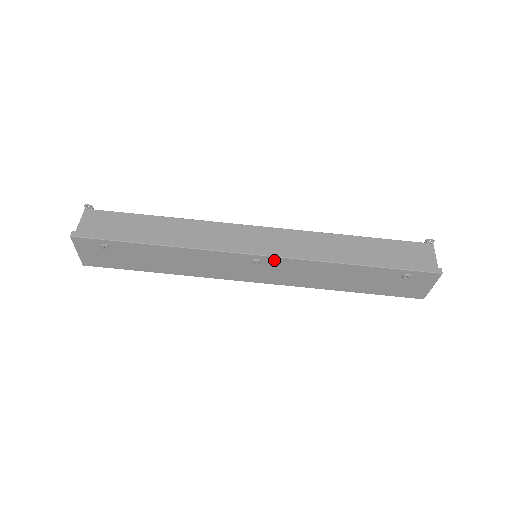
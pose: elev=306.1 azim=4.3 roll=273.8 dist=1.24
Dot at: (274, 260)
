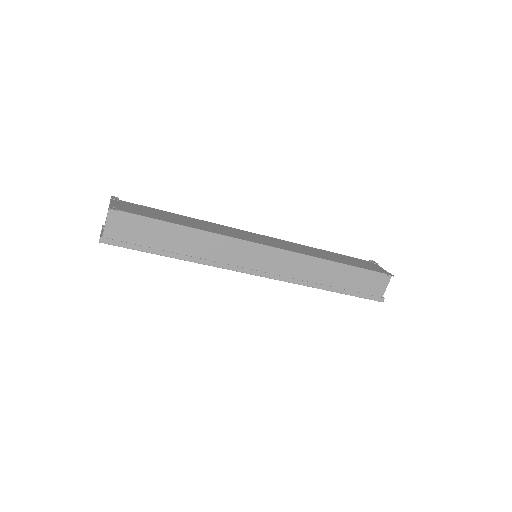
Dot at: (269, 277)
